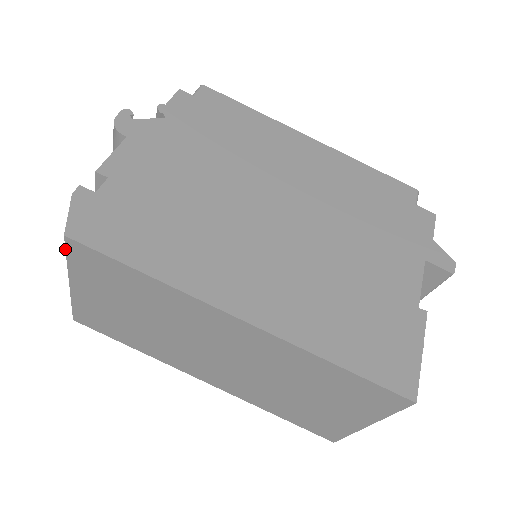
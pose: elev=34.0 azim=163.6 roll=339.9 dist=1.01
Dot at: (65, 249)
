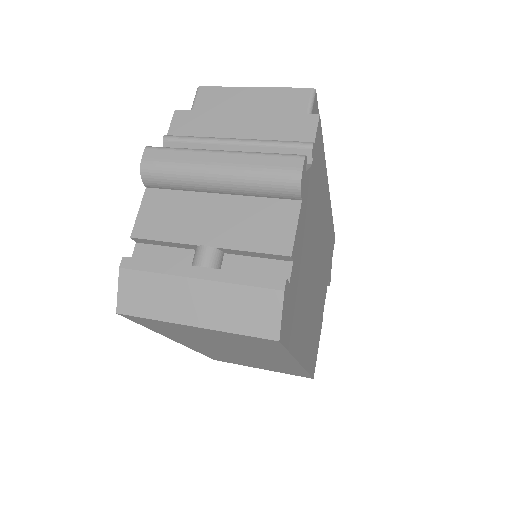
Dot at: (257, 337)
